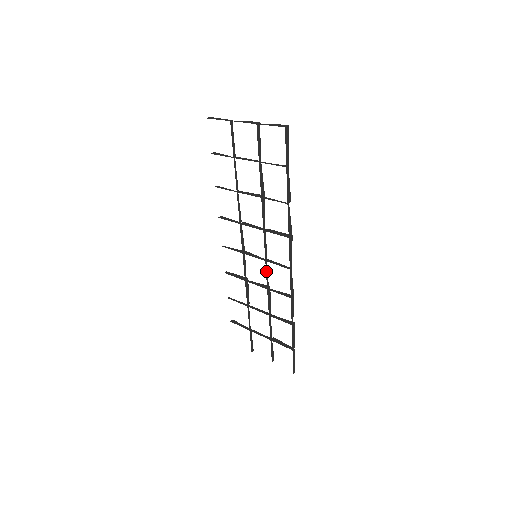
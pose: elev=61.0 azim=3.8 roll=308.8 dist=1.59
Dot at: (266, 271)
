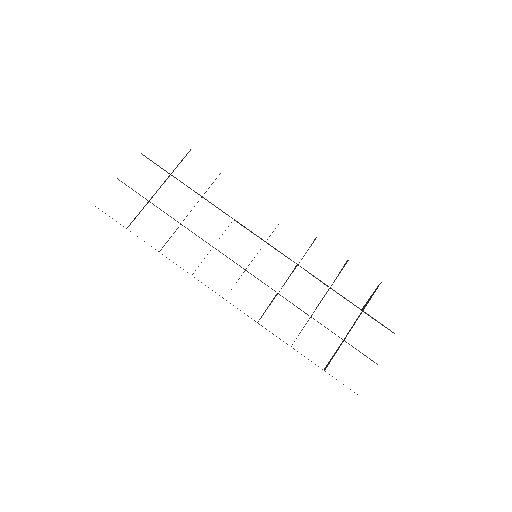
Dot at: occluded
